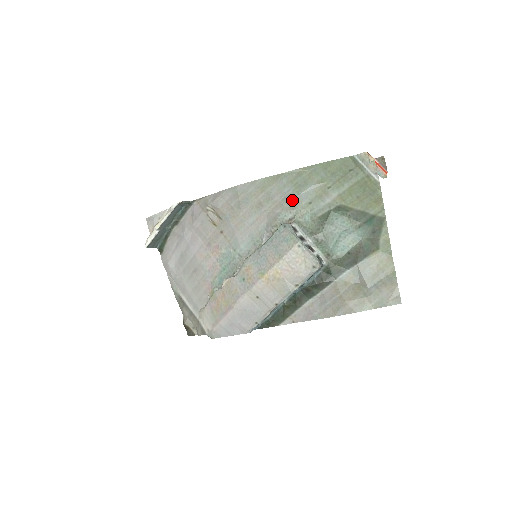
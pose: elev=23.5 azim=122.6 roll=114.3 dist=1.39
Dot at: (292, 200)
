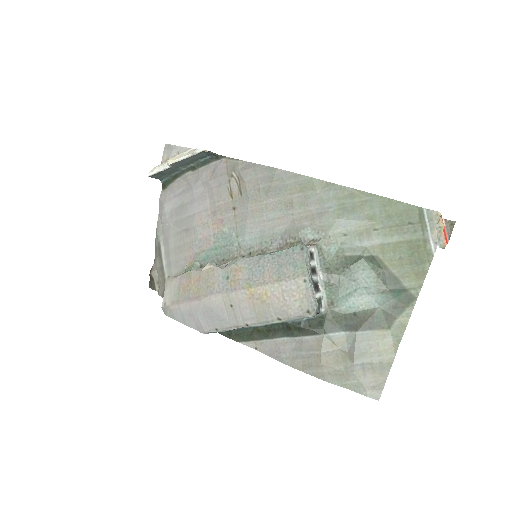
Dot at: (327, 220)
